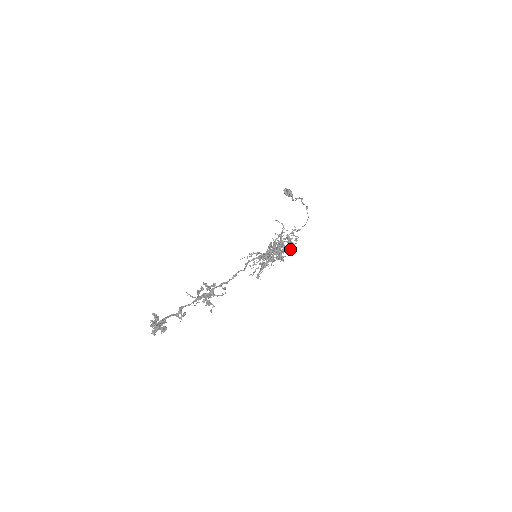
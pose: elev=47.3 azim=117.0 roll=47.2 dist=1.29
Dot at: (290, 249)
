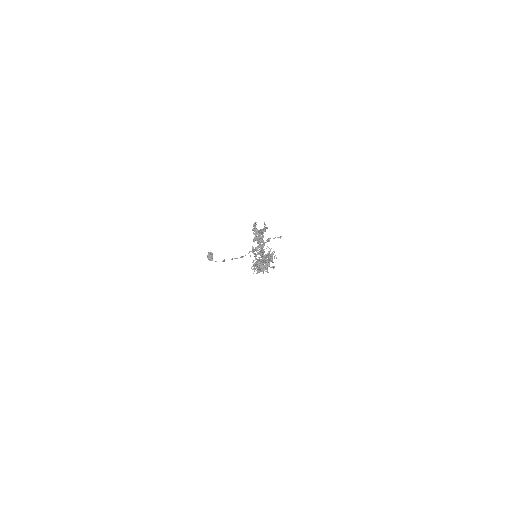
Dot at: (266, 269)
